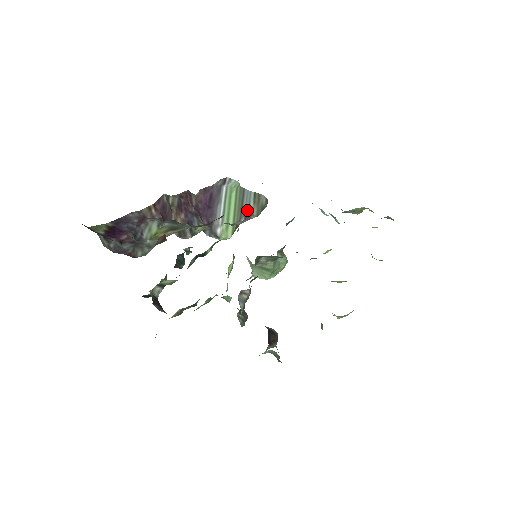
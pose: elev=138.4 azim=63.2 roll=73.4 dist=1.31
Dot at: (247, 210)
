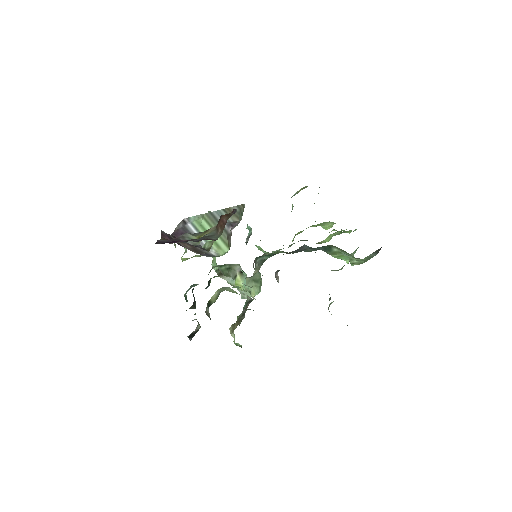
Dot at: (228, 222)
